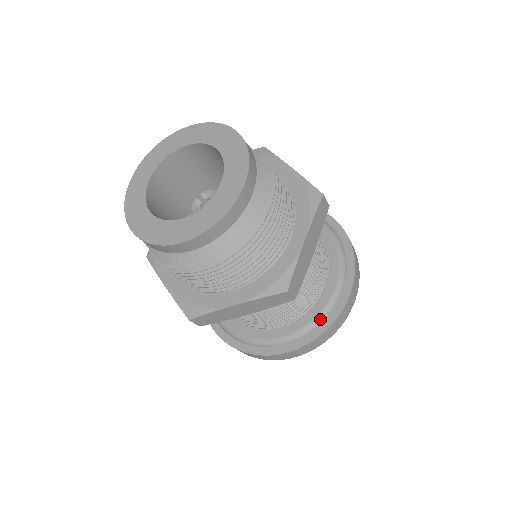
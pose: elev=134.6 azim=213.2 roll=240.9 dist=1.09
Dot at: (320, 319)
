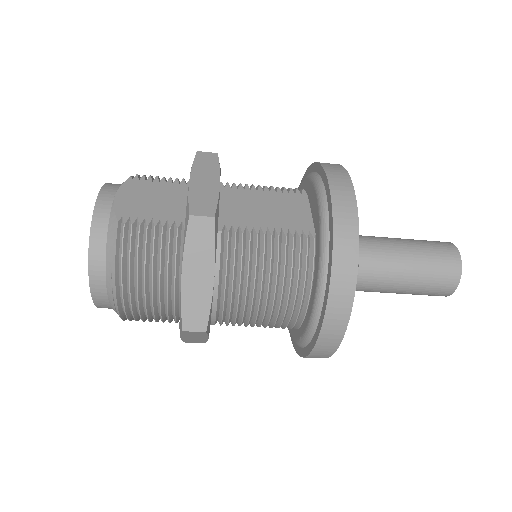
Dot at: (312, 323)
